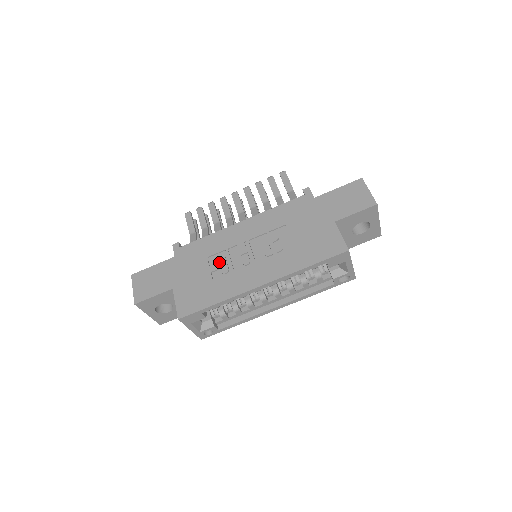
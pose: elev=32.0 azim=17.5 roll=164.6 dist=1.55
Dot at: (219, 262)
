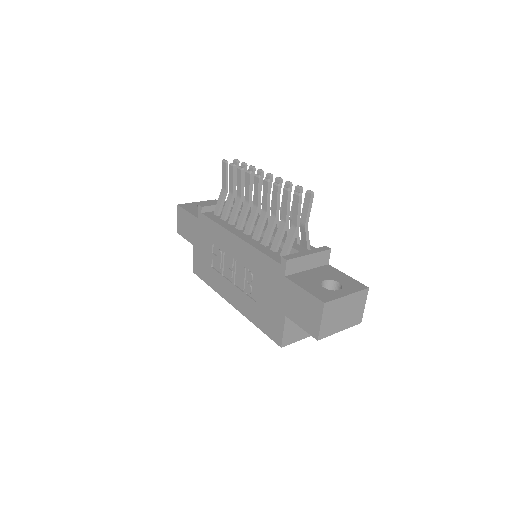
Dot at: (217, 257)
